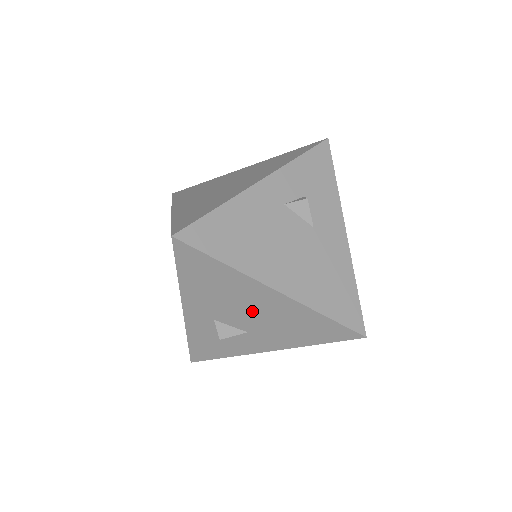
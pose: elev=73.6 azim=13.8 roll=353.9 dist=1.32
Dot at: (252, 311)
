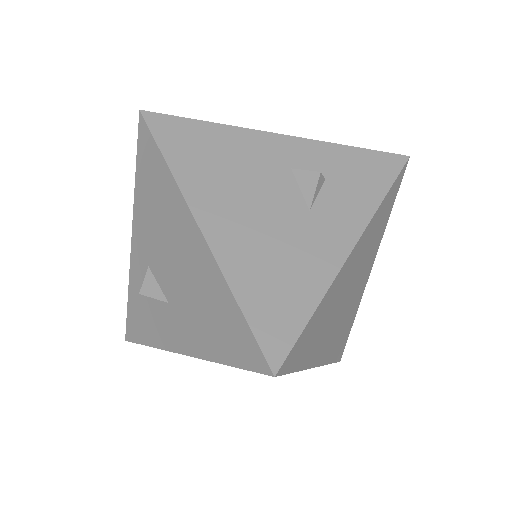
Dot at: (176, 261)
